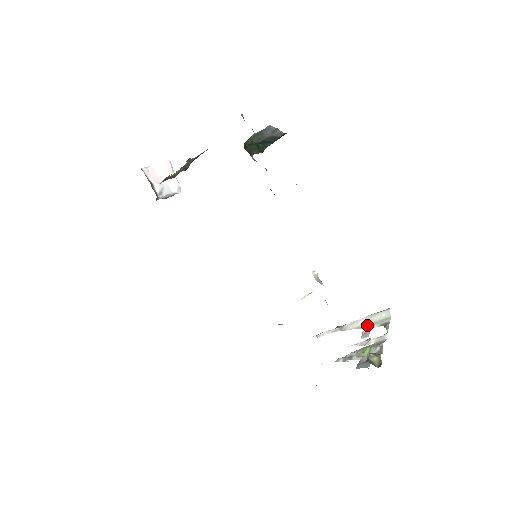
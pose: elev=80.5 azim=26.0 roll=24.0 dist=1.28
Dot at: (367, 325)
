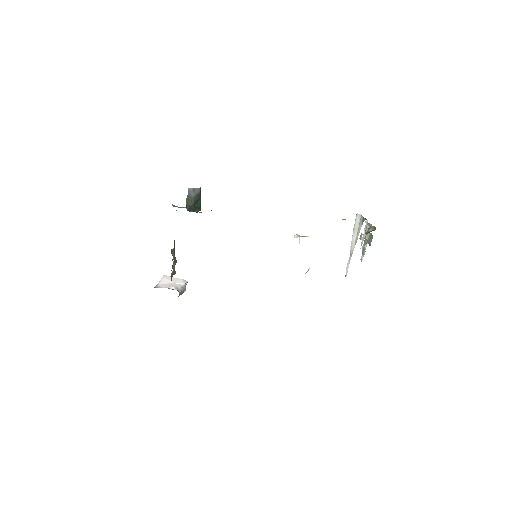
Dot at: (357, 234)
